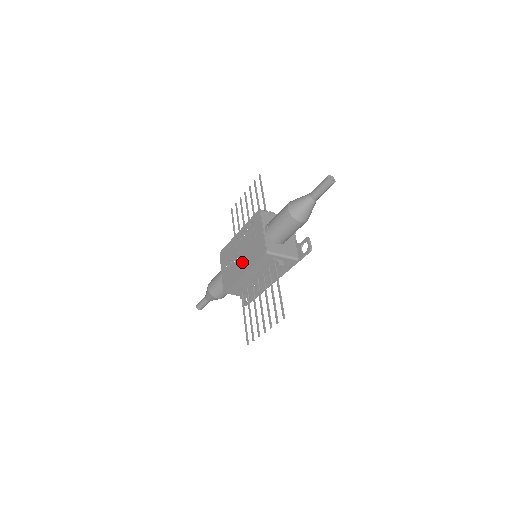
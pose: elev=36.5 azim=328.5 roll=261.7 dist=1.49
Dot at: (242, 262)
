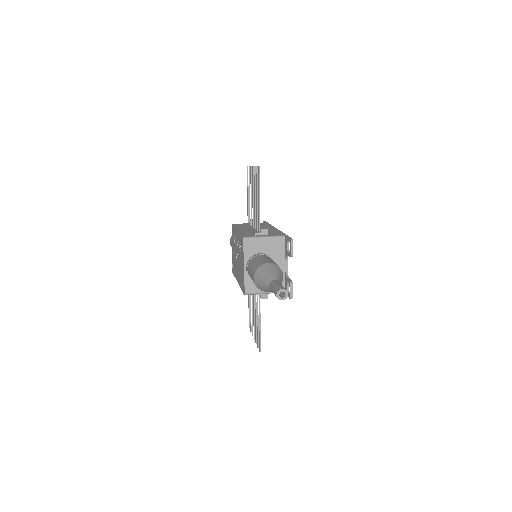
Dot at: (237, 269)
